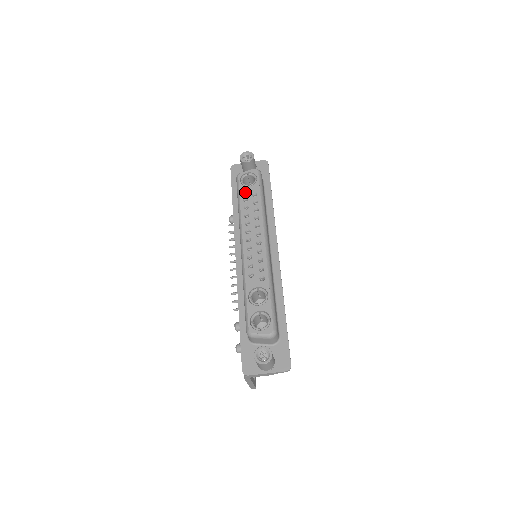
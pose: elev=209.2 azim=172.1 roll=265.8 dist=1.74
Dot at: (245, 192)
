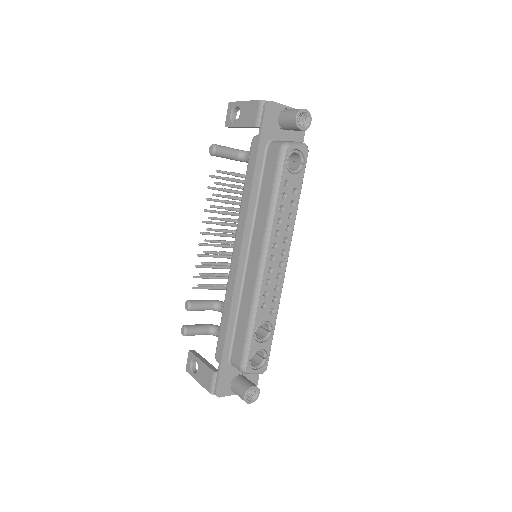
Dot at: (286, 180)
